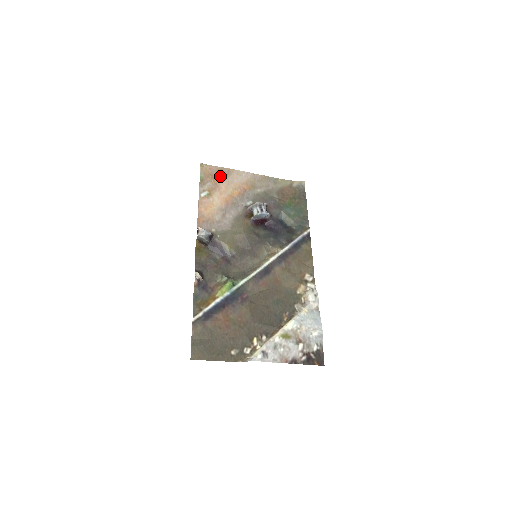
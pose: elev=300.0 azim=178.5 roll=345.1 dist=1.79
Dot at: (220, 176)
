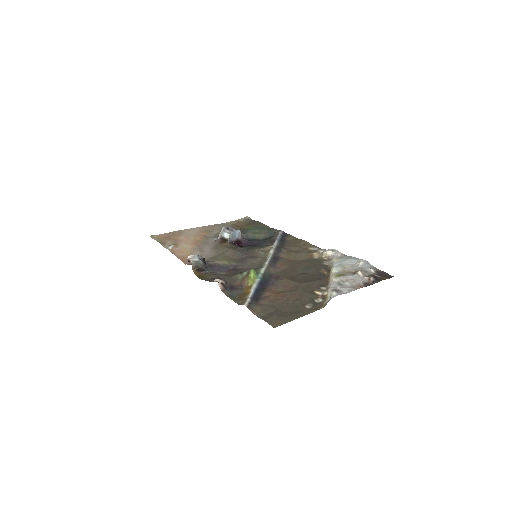
Dot at: (174, 236)
